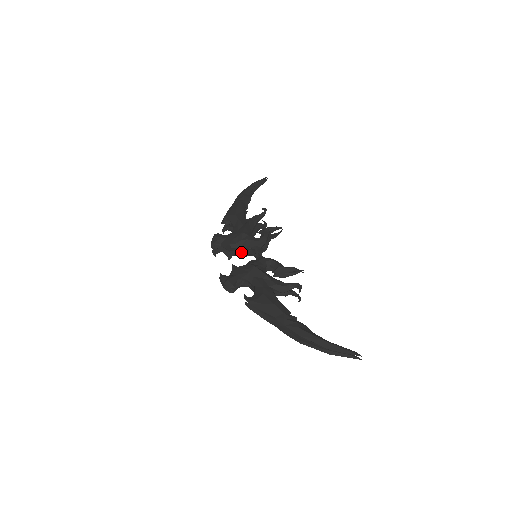
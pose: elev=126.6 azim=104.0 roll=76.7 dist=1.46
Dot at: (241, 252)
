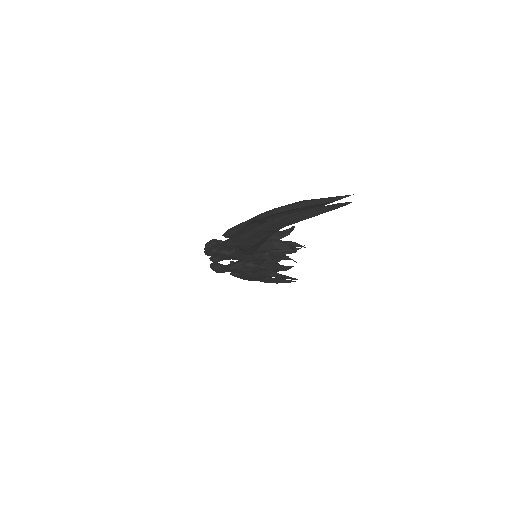
Dot at: (241, 262)
